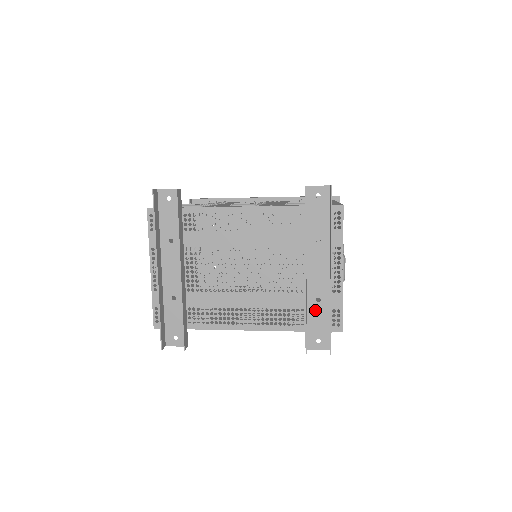
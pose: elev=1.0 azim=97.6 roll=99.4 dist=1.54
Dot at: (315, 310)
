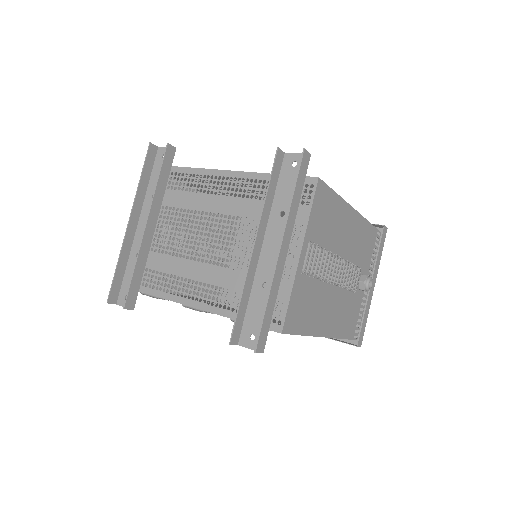
Dot at: (258, 297)
